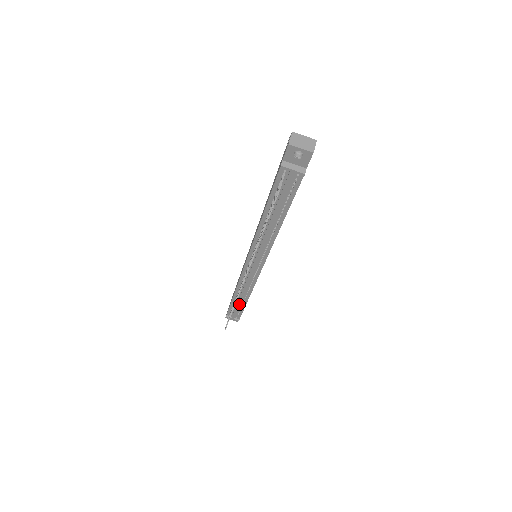
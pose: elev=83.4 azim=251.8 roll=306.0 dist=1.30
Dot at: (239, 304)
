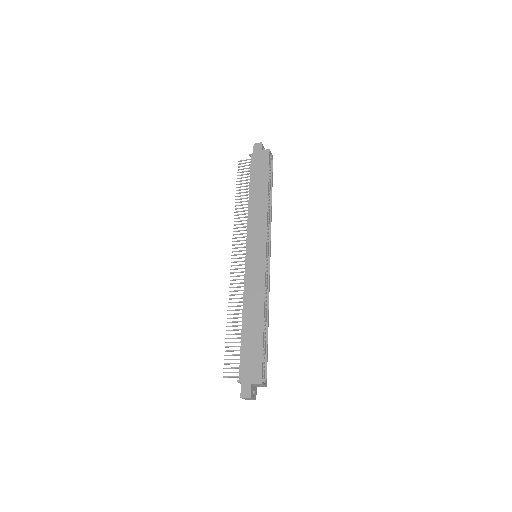
Dot at: occluded
